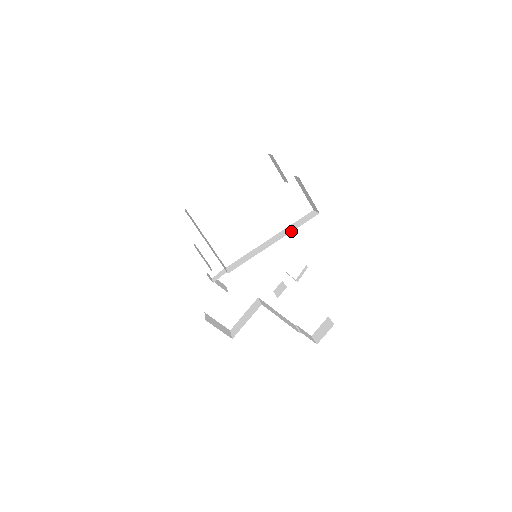
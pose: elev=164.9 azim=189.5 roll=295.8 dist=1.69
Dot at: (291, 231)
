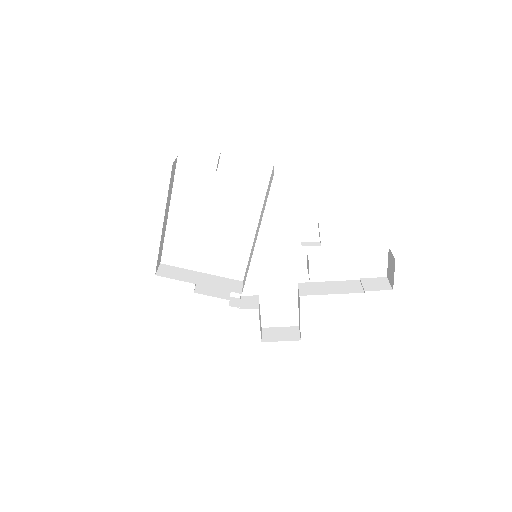
Dot at: occluded
